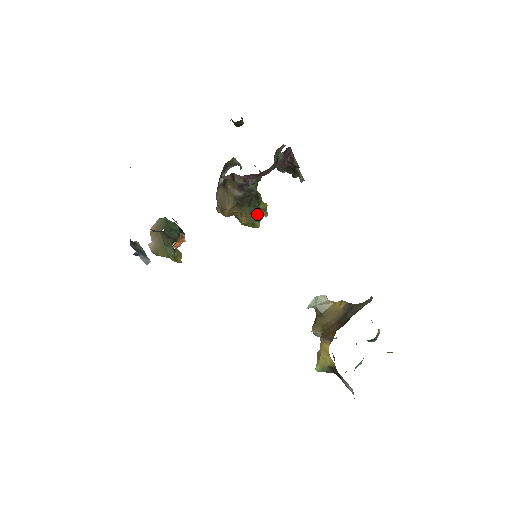
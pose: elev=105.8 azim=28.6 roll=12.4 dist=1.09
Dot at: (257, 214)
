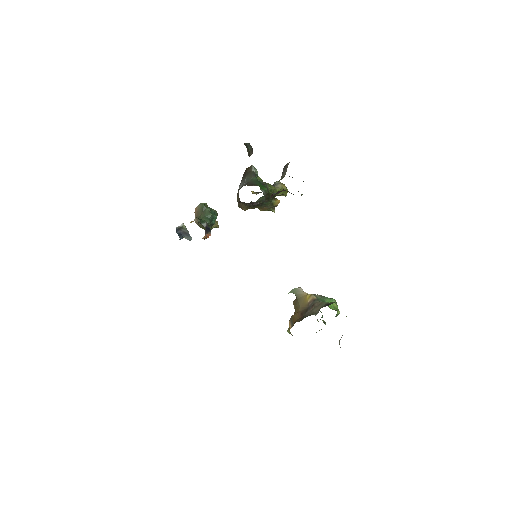
Dot at: (271, 206)
